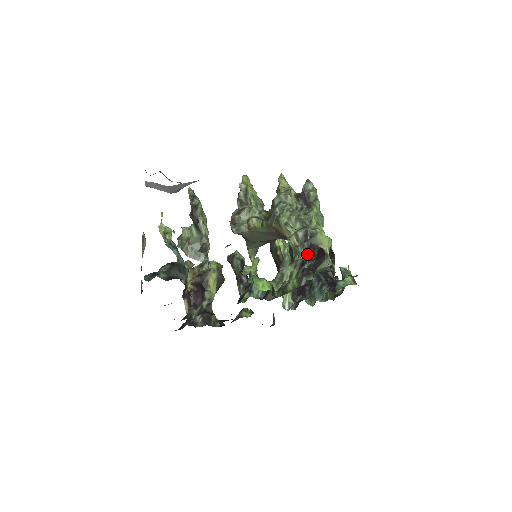
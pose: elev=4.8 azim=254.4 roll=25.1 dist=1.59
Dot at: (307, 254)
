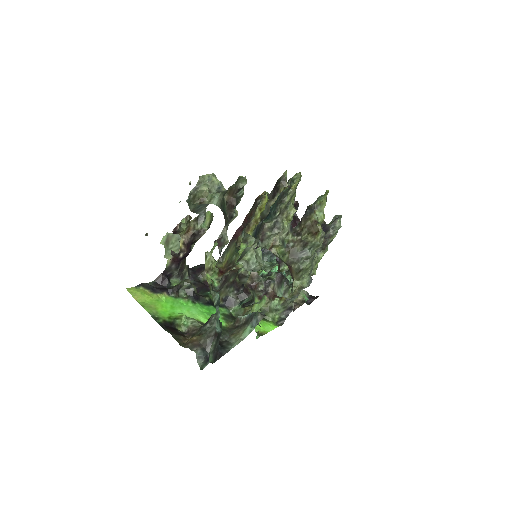
Dot at: occluded
